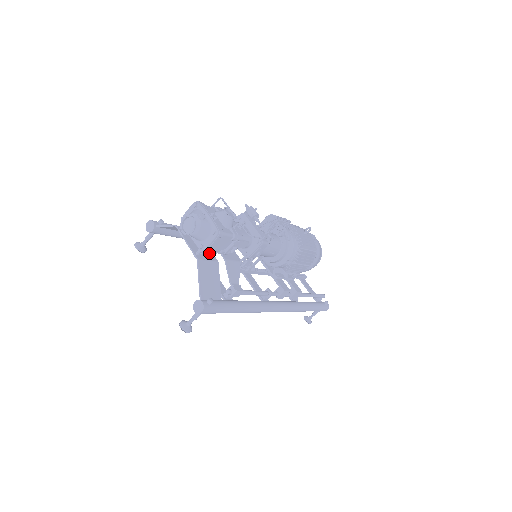
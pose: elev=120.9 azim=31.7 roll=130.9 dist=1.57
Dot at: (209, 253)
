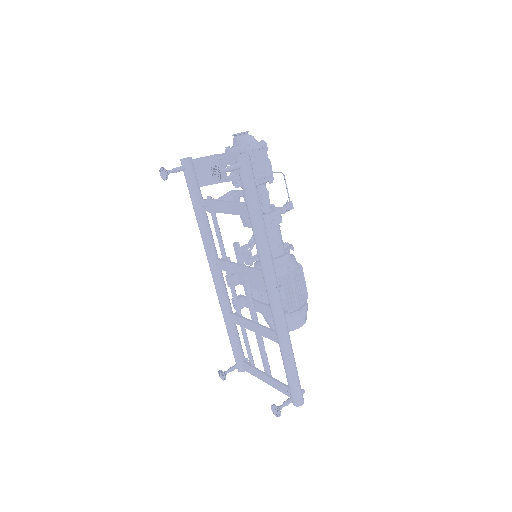
Dot at: occluded
